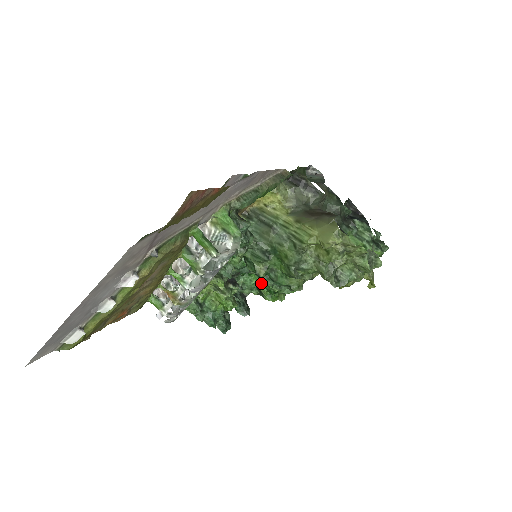
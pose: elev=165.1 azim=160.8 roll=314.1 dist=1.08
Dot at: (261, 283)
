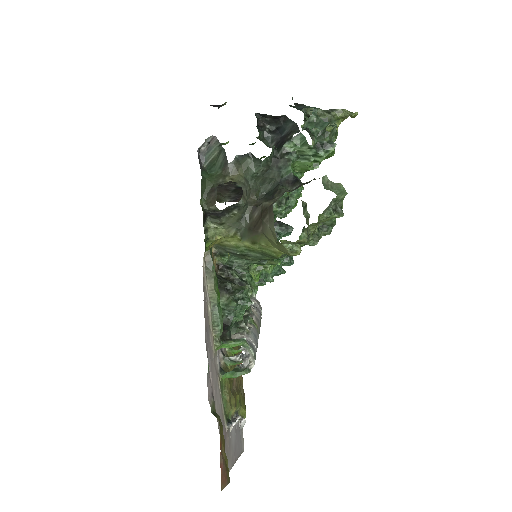
Dot at: occluded
